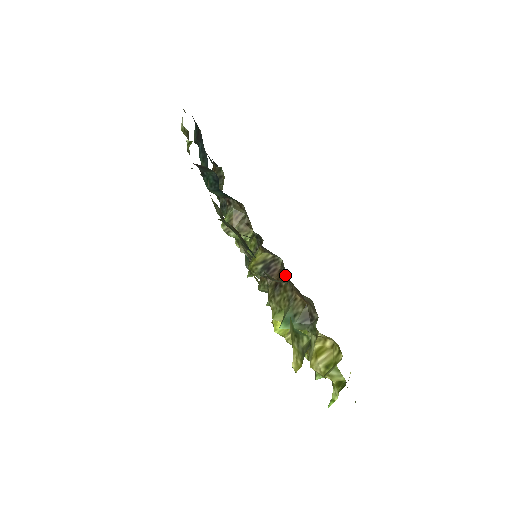
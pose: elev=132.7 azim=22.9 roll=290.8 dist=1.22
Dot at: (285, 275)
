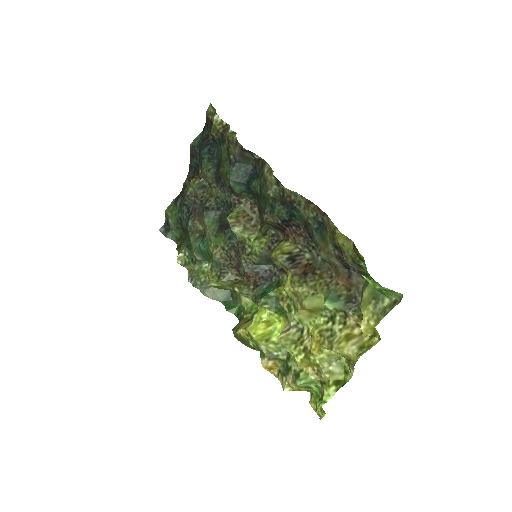
Dot at: (322, 265)
